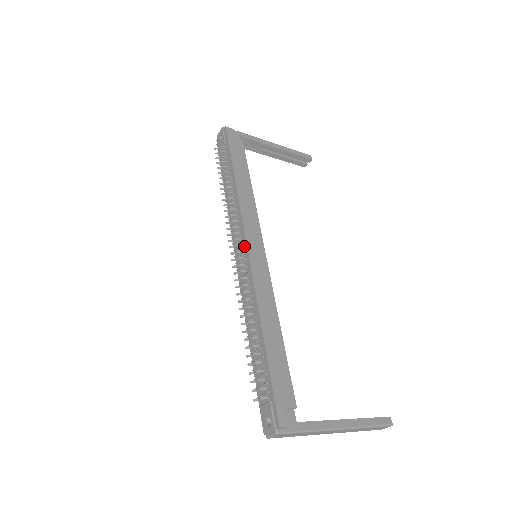
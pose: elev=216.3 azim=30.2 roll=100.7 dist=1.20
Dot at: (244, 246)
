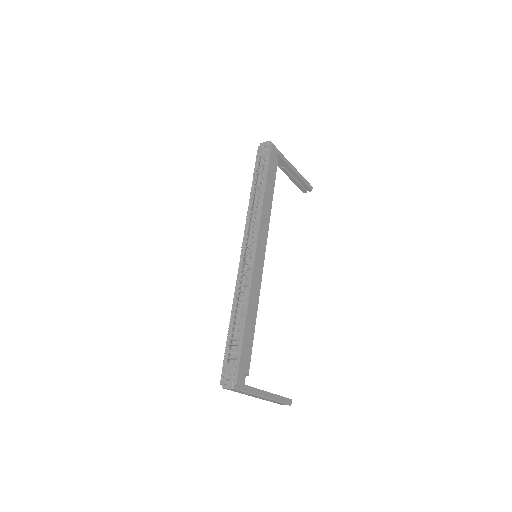
Dot at: (254, 247)
